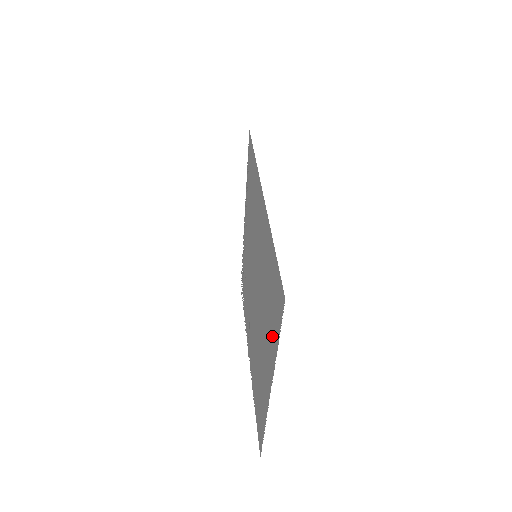
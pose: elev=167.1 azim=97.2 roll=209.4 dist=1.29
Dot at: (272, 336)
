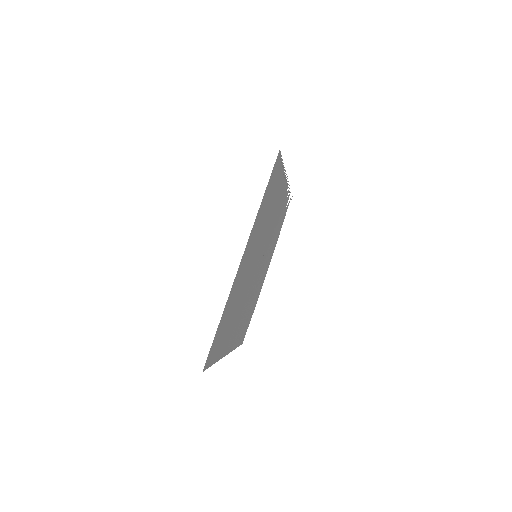
Dot at: (222, 347)
